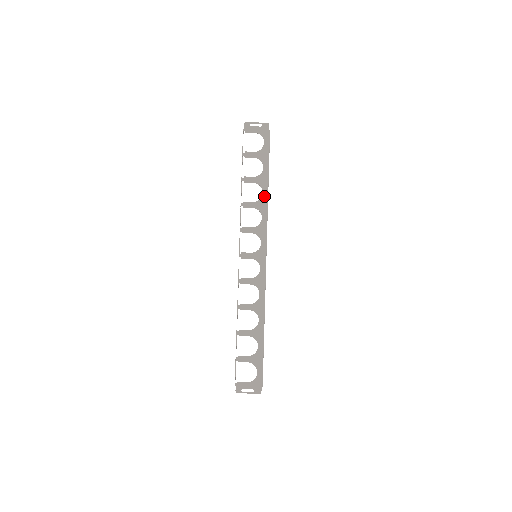
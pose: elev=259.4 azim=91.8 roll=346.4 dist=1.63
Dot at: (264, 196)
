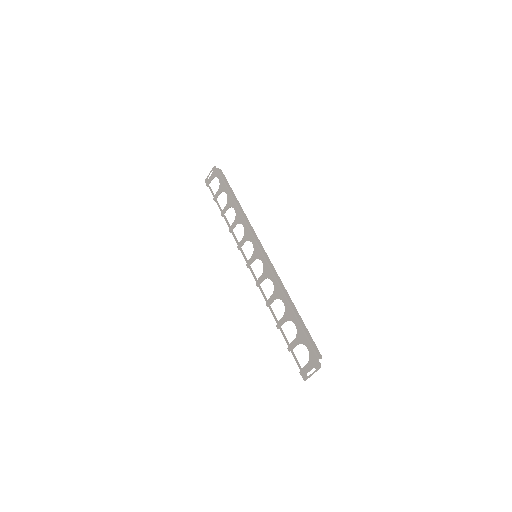
Dot at: (236, 211)
